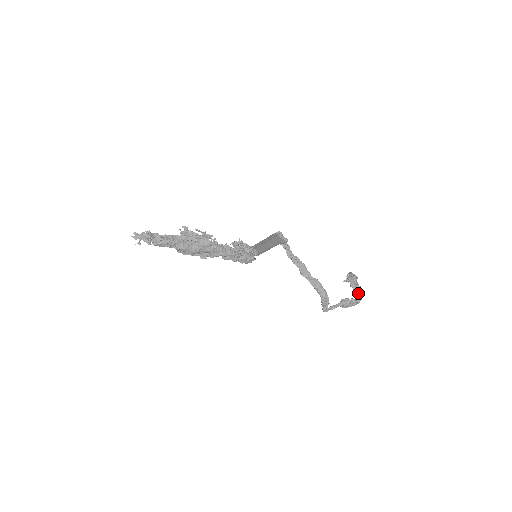
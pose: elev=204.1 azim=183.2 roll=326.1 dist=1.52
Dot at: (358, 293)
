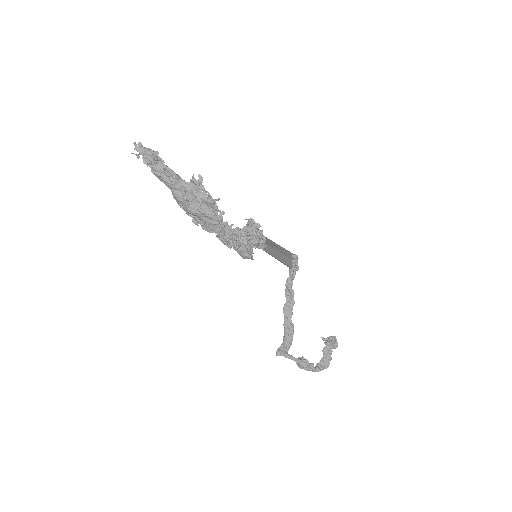
Dot at: (324, 362)
